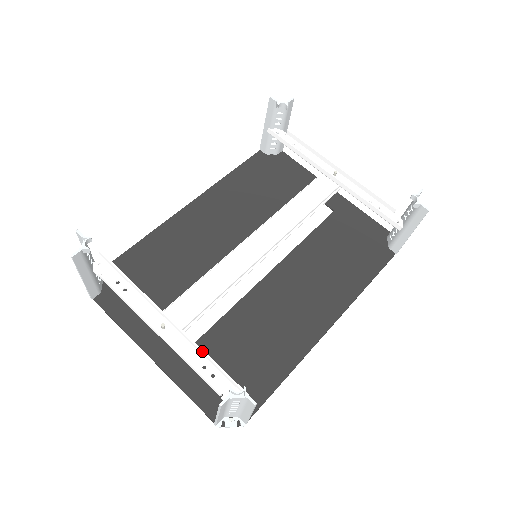
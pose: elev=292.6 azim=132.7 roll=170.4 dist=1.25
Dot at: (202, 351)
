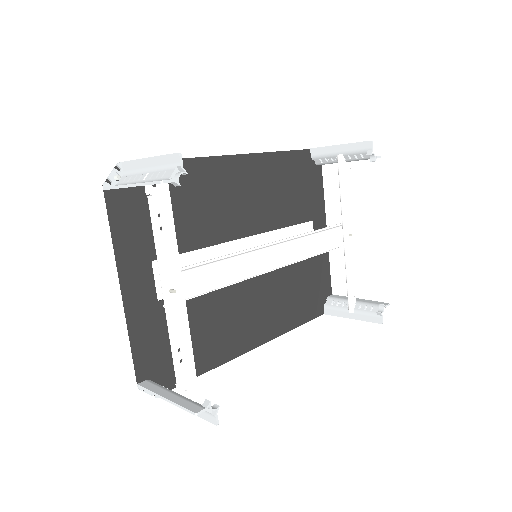
Dot at: (190, 337)
